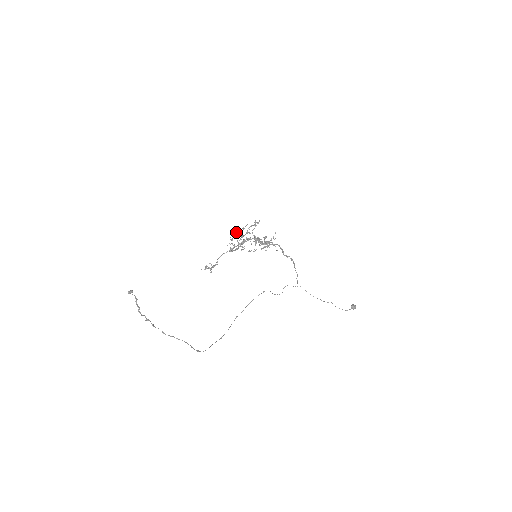
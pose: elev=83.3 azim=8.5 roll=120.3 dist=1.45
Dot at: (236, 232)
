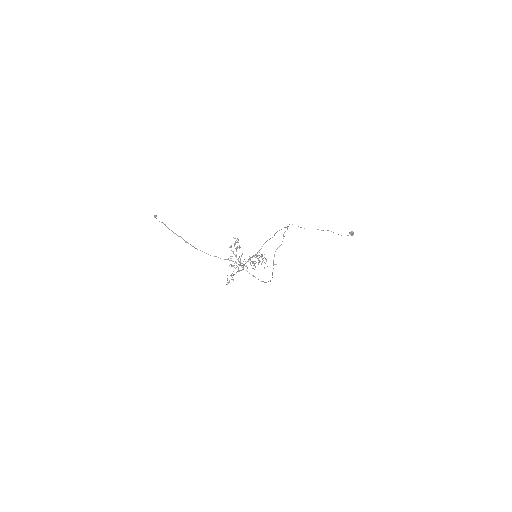
Dot at: (231, 258)
